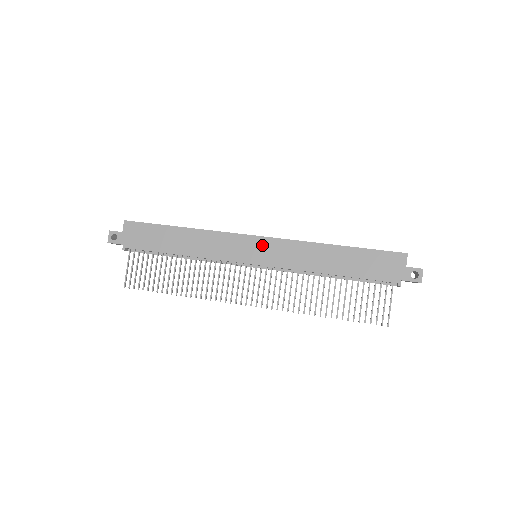
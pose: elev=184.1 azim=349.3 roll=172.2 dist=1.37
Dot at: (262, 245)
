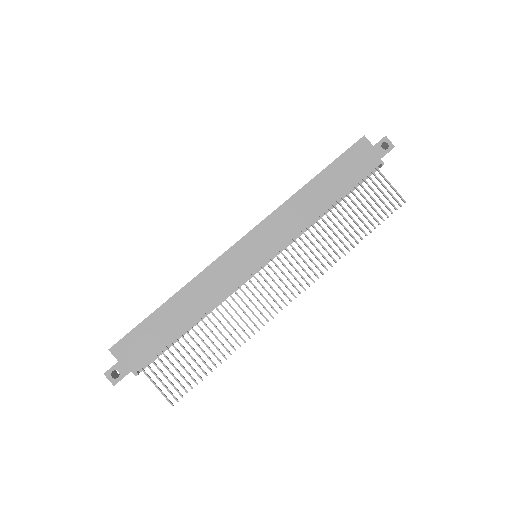
Dot at: (254, 241)
